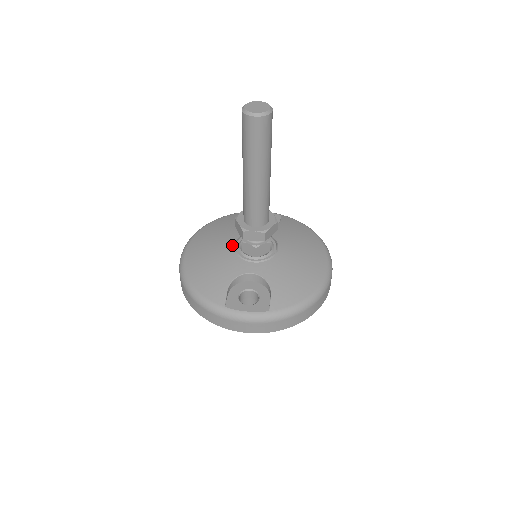
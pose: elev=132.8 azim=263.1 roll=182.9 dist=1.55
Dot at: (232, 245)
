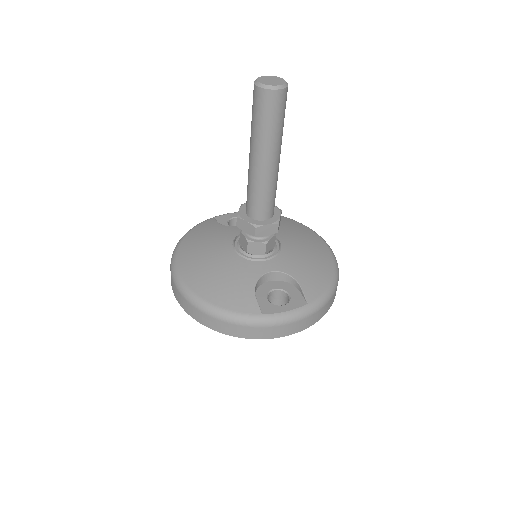
Dot at: (232, 250)
